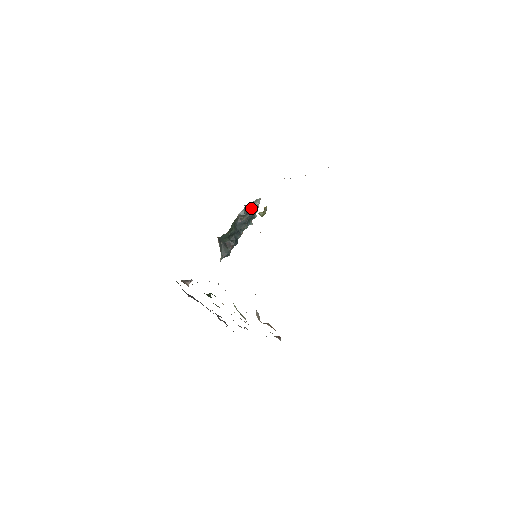
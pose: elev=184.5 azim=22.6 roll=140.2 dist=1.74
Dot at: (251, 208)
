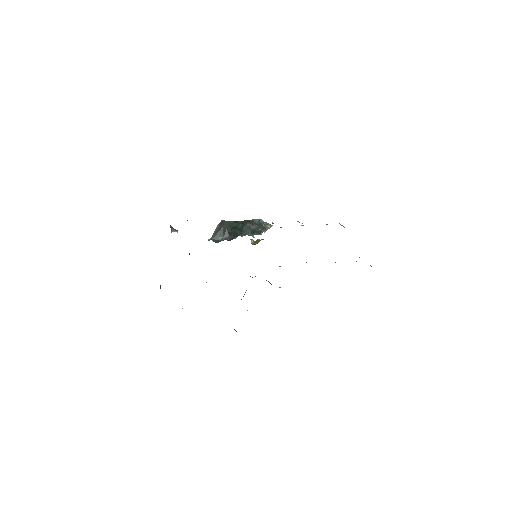
Dot at: (263, 225)
